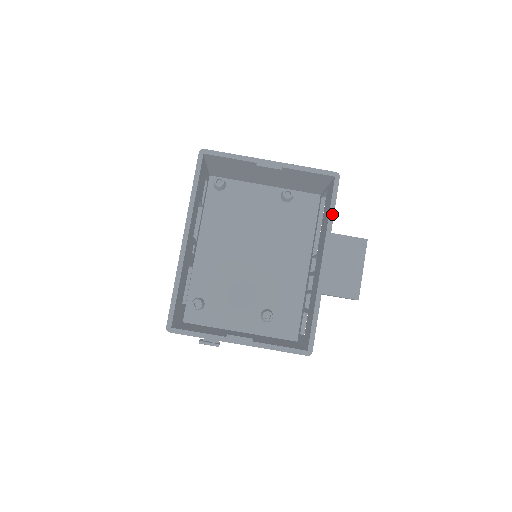
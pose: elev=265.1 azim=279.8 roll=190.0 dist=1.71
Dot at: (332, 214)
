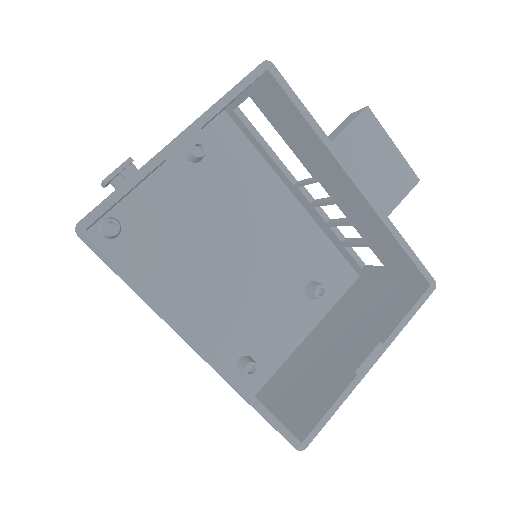
Dot at: (312, 120)
